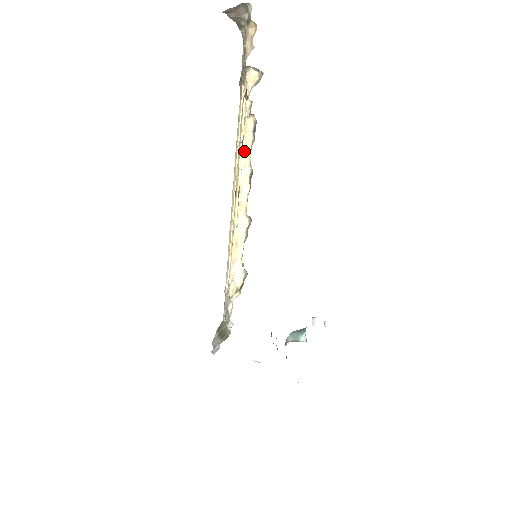
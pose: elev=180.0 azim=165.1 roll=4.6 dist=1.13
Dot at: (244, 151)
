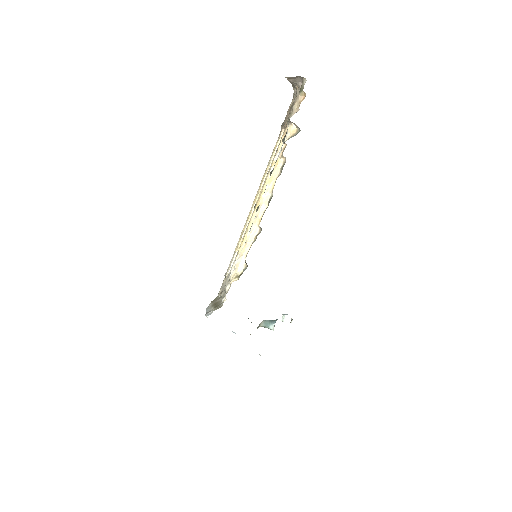
Dot at: (271, 180)
